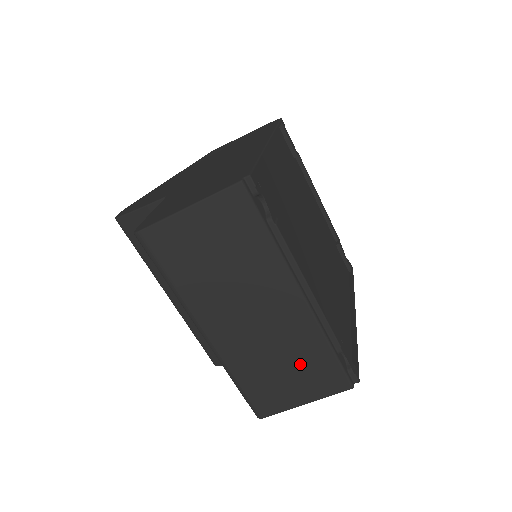
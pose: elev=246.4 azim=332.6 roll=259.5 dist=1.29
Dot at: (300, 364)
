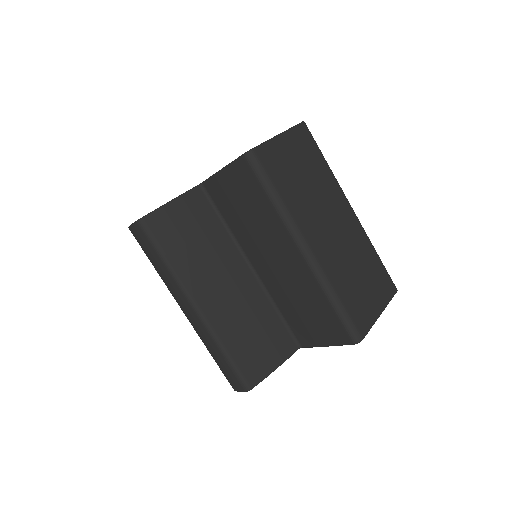
Dot at: (367, 271)
